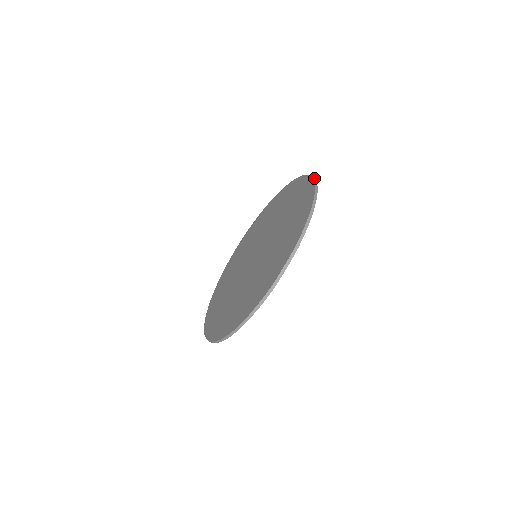
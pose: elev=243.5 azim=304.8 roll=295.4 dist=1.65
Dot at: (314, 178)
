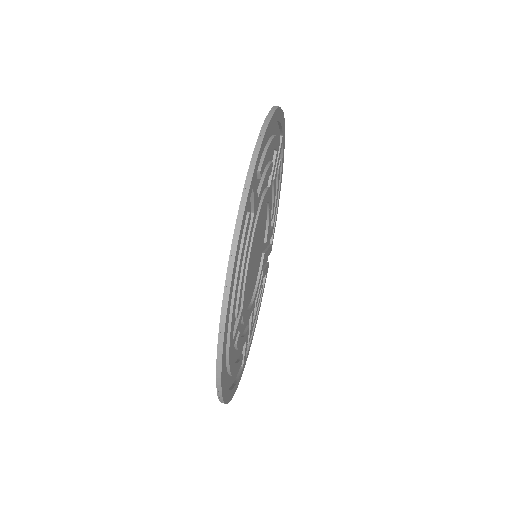
Dot at: occluded
